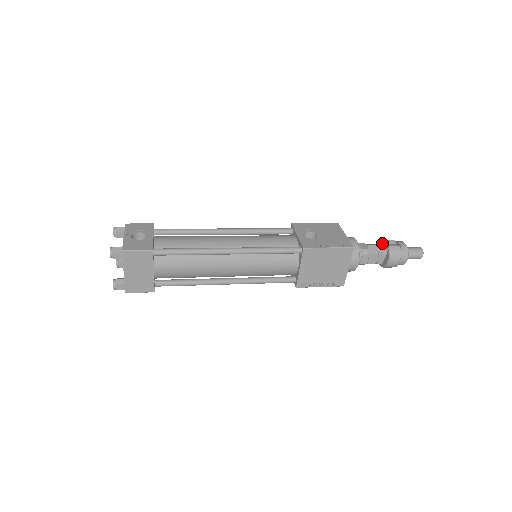
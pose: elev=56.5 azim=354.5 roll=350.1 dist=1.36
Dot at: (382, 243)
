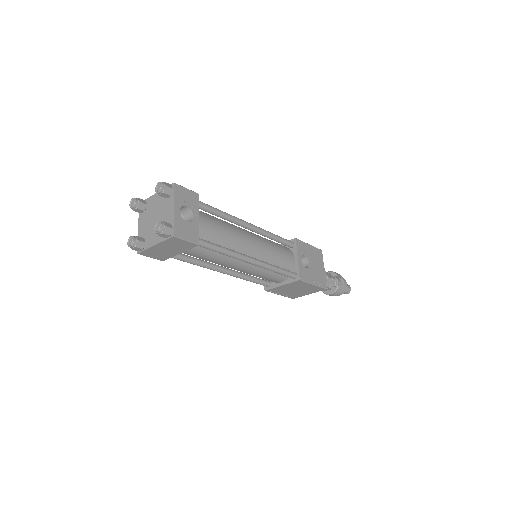
Dot at: (334, 275)
